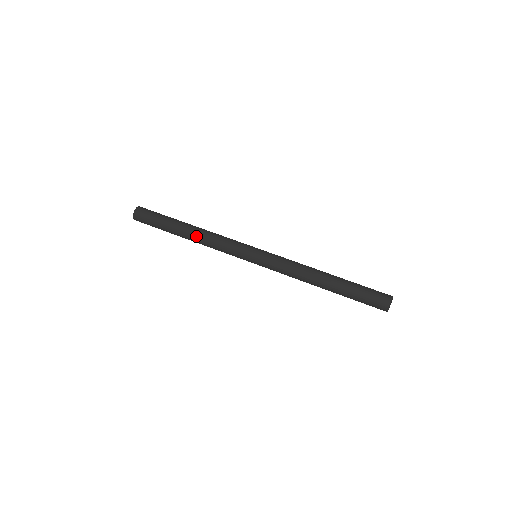
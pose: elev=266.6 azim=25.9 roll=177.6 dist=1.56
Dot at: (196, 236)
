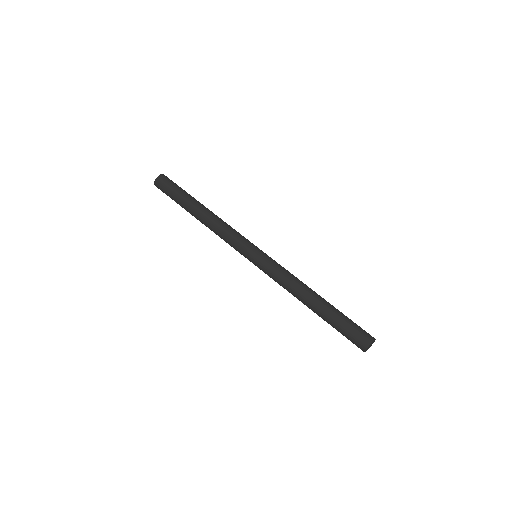
Dot at: (206, 219)
